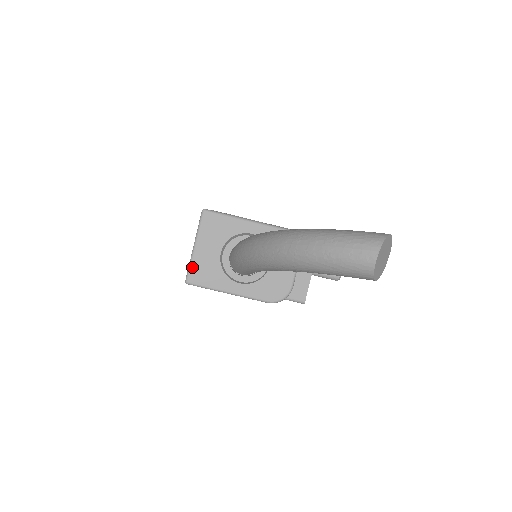
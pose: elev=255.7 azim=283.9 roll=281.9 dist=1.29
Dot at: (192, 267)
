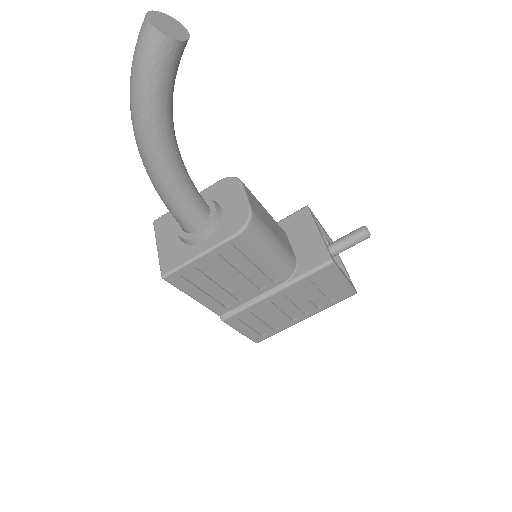
Dot at: (161, 262)
